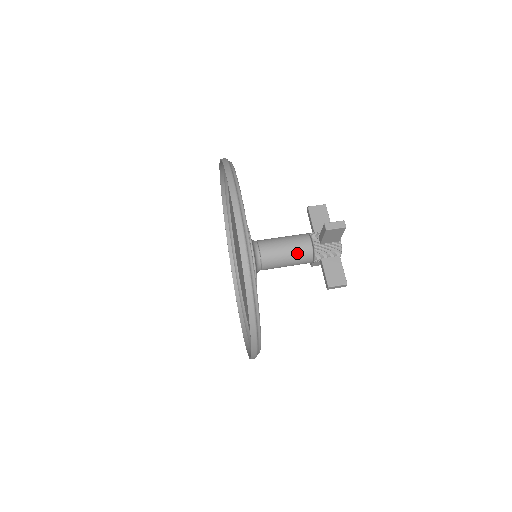
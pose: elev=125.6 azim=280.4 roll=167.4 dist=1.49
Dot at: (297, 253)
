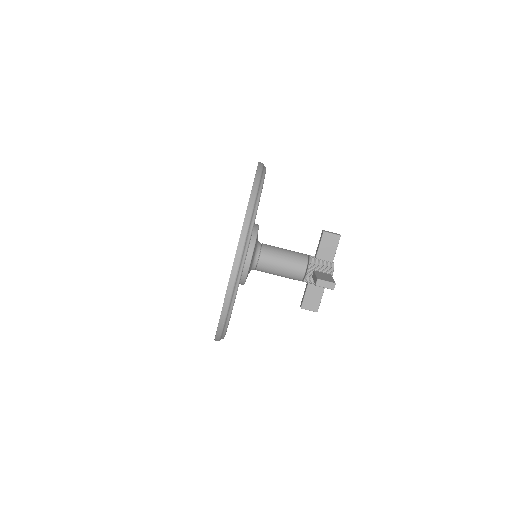
Dot at: (289, 275)
